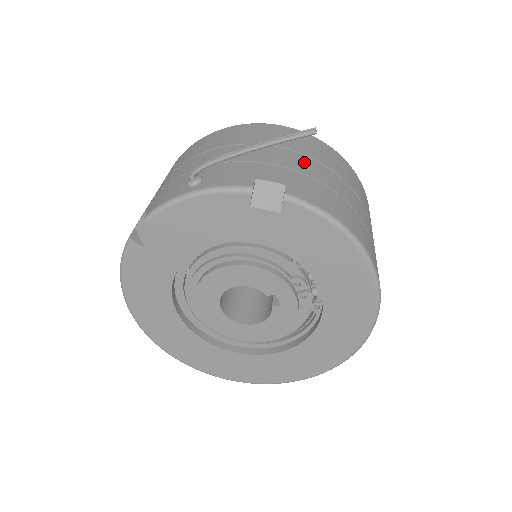
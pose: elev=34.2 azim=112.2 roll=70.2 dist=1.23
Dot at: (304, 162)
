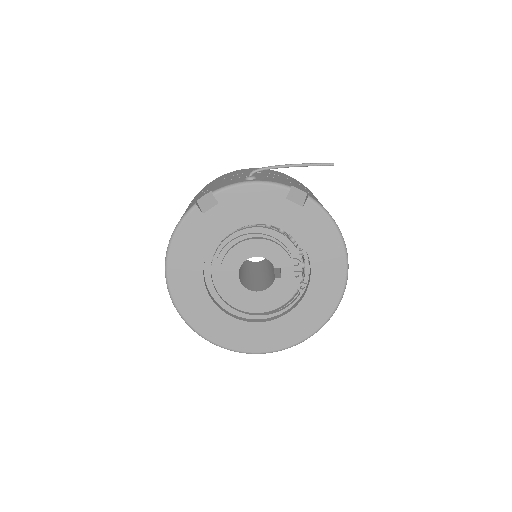
Dot at: occluded
